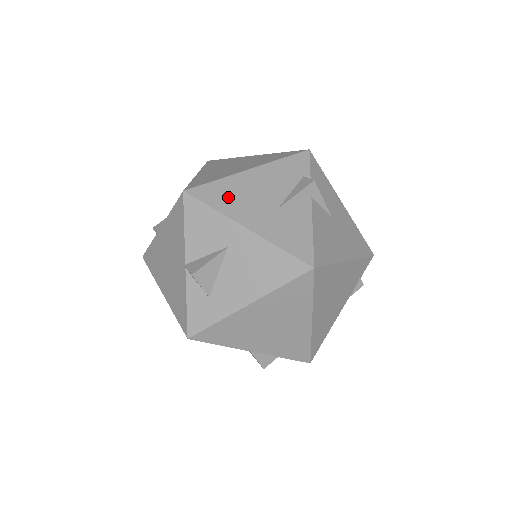
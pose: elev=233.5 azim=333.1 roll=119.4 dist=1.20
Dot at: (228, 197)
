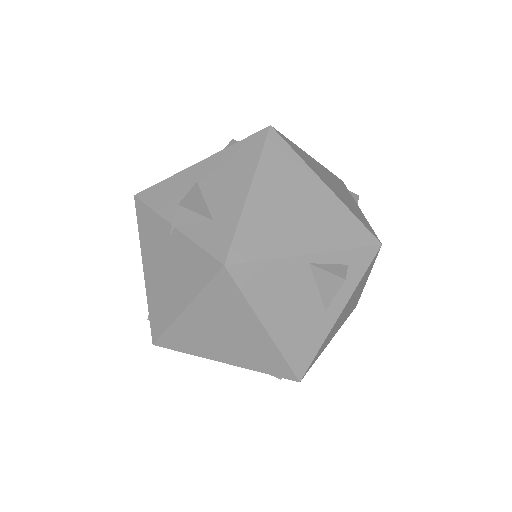
Dot at: occluded
